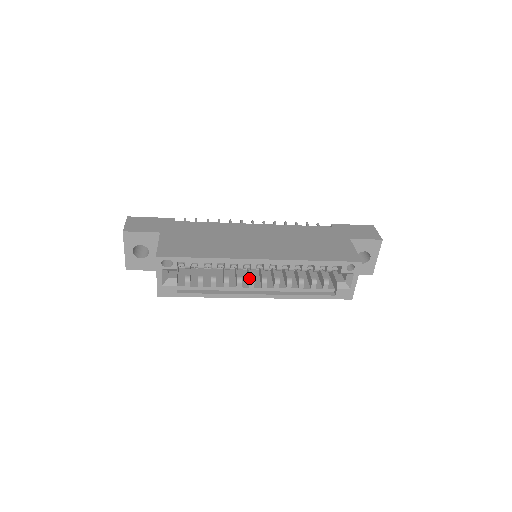
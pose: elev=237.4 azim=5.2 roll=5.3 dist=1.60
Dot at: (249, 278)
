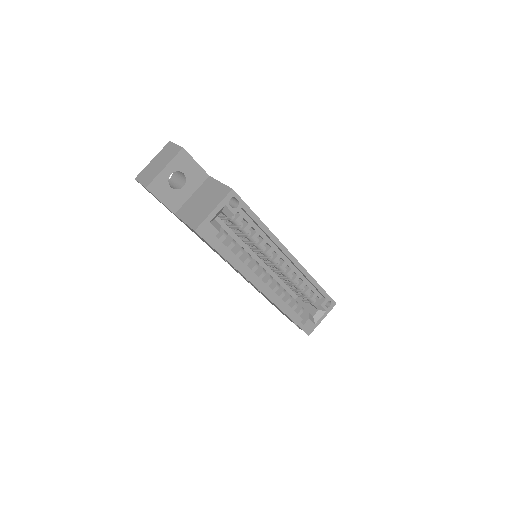
Dot at: (263, 268)
